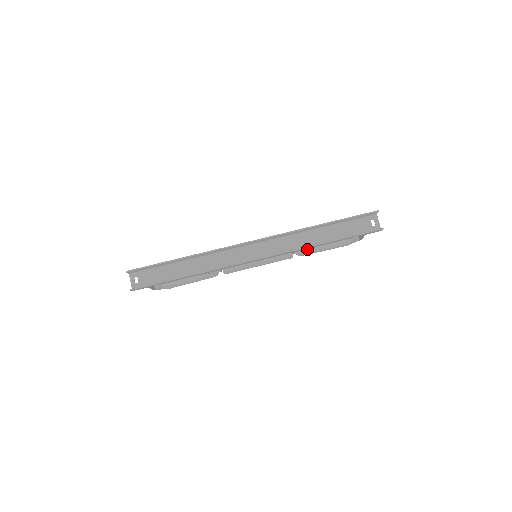
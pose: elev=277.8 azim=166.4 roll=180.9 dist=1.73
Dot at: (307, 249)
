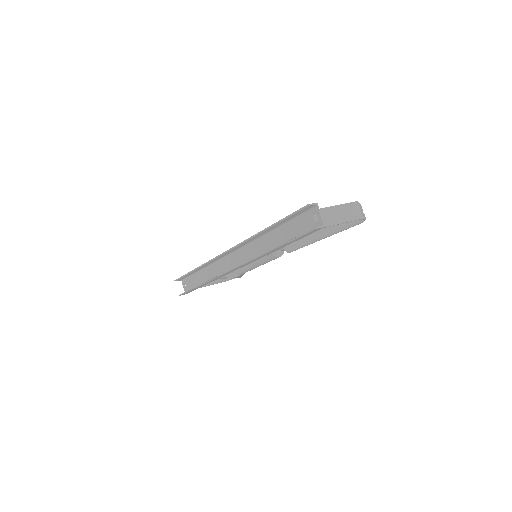
Dot at: (281, 250)
